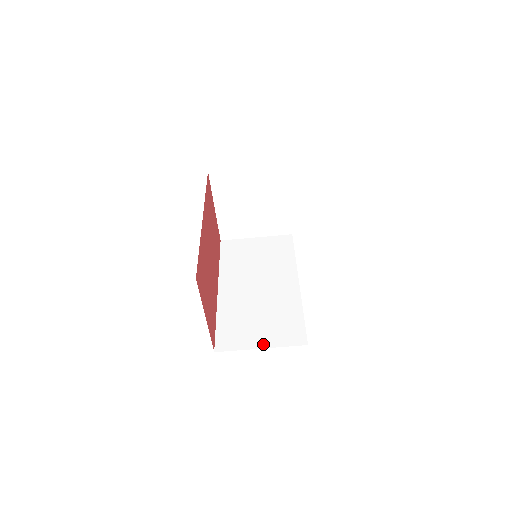
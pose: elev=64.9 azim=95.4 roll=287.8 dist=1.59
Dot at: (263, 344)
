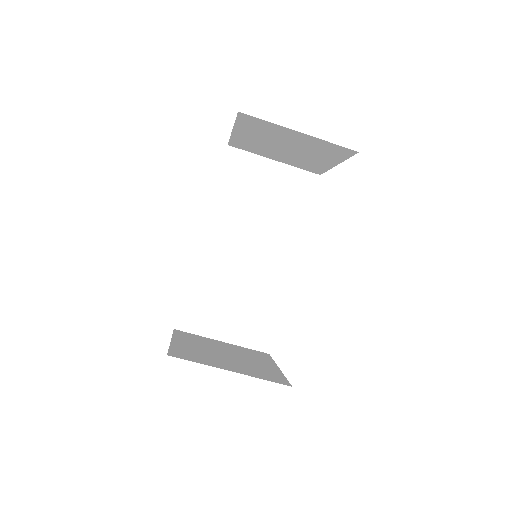
Dot at: (226, 337)
